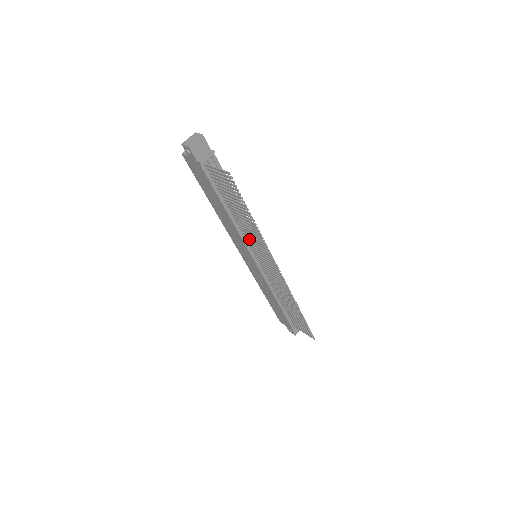
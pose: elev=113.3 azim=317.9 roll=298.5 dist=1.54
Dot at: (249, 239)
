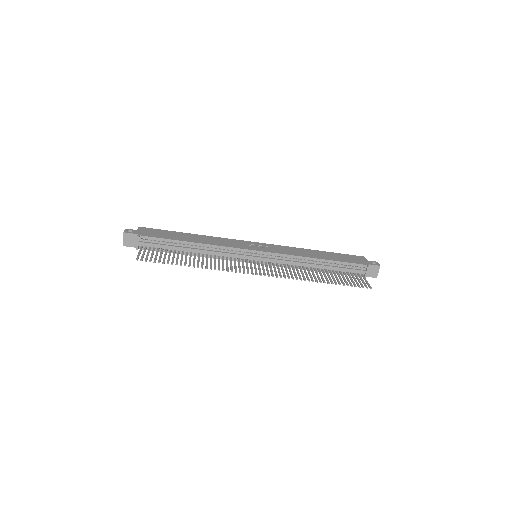
Dot at: (223, 260)
